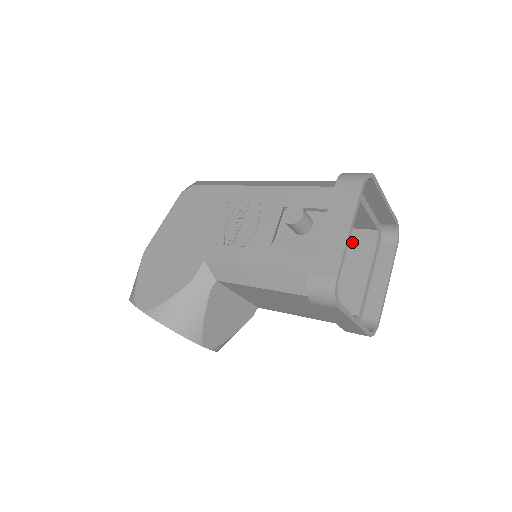
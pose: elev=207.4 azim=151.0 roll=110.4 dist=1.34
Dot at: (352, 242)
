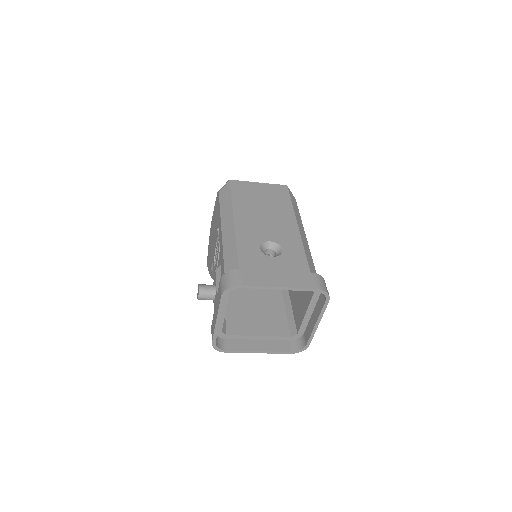
Dot at: occluded
